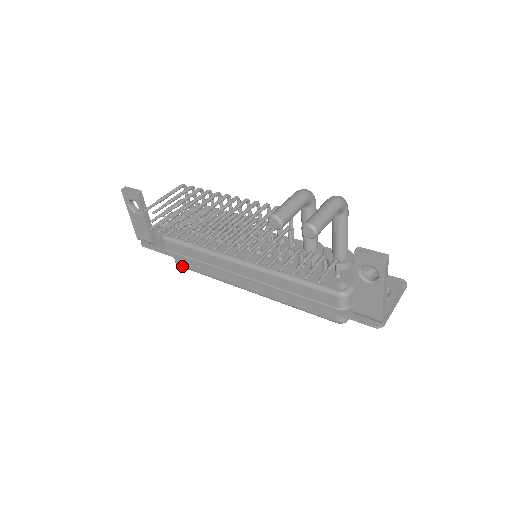
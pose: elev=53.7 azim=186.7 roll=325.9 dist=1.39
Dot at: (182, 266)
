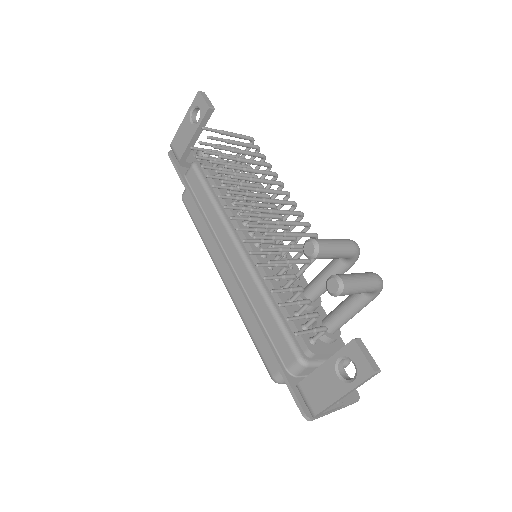
Dot at: (185, 203)
